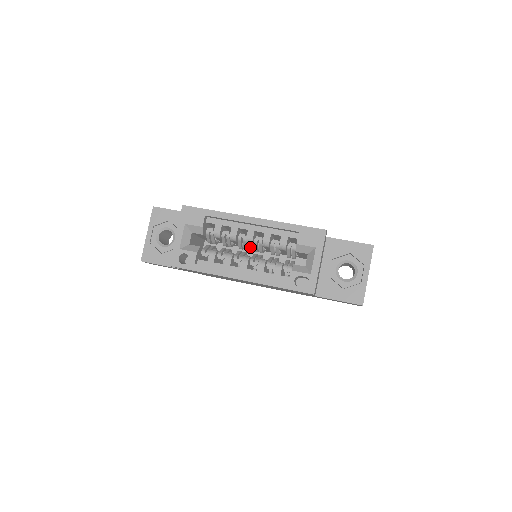
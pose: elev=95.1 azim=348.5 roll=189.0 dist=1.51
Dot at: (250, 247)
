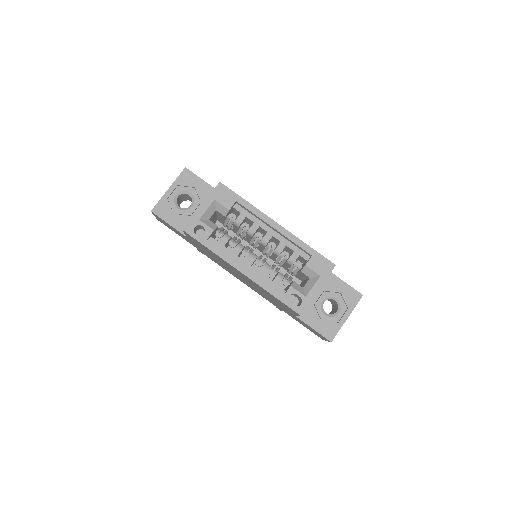
Dot at: (257, 246)
